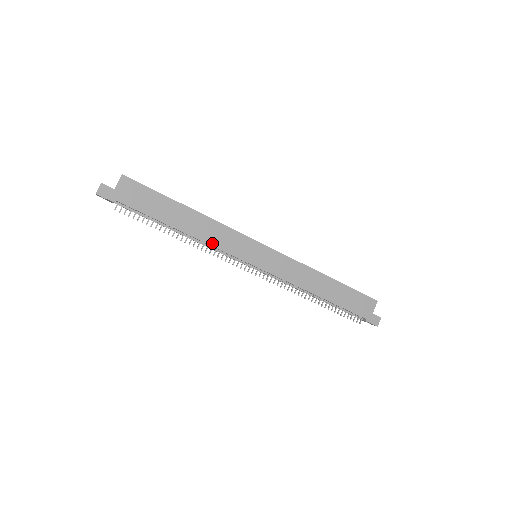
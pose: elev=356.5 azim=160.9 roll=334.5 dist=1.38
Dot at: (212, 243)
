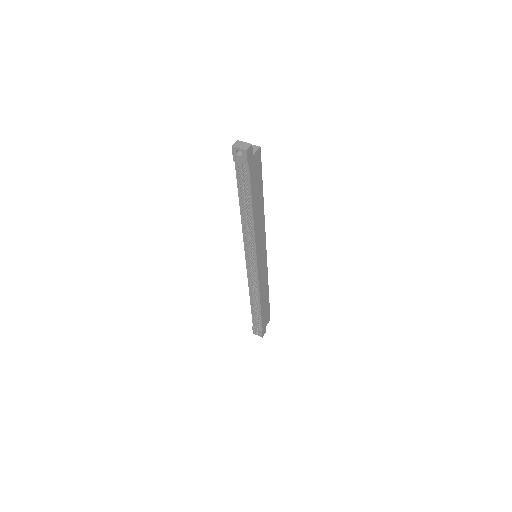
Dot at: (256, 234)
